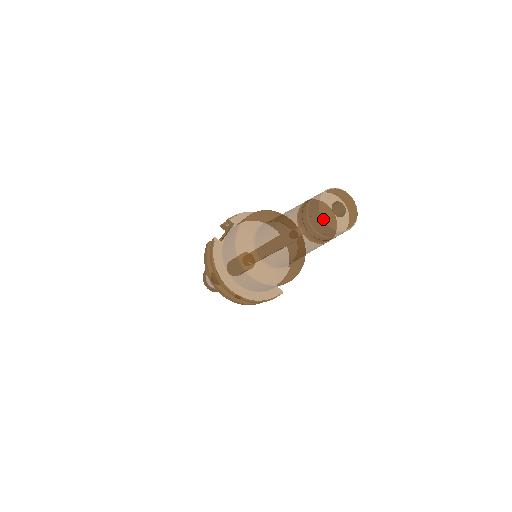
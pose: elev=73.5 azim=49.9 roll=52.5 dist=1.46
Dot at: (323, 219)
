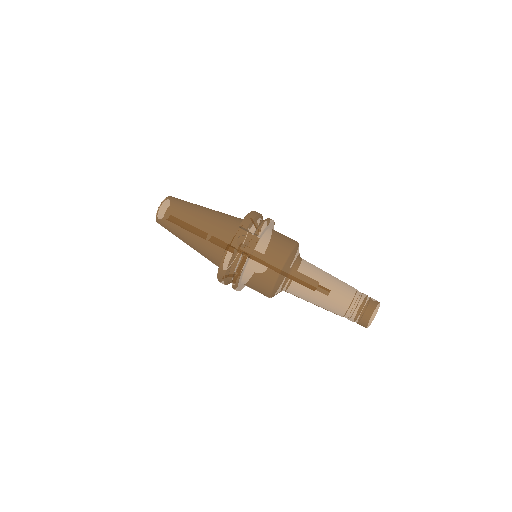
Dot at: occluded
